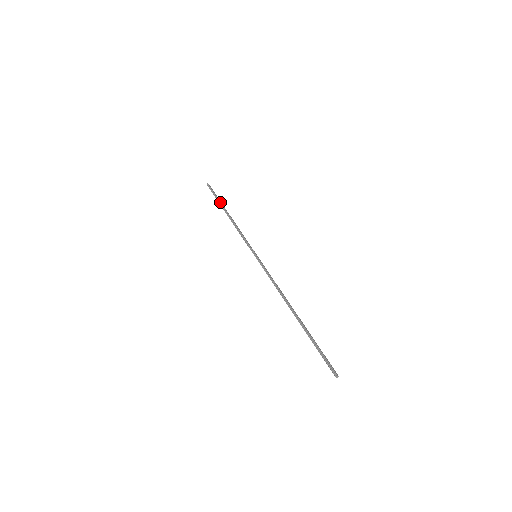
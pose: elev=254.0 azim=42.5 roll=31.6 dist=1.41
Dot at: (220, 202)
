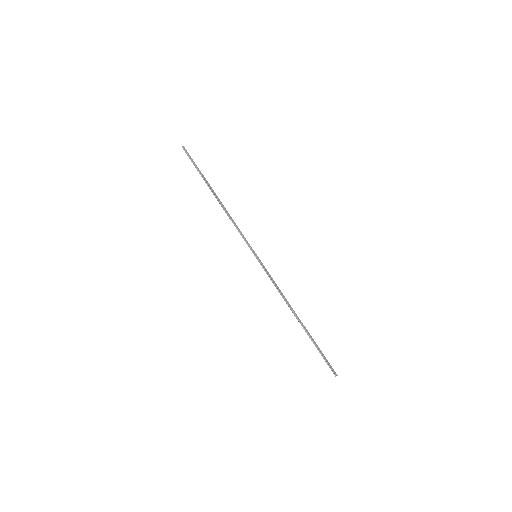
Dot at: (204, 180)
